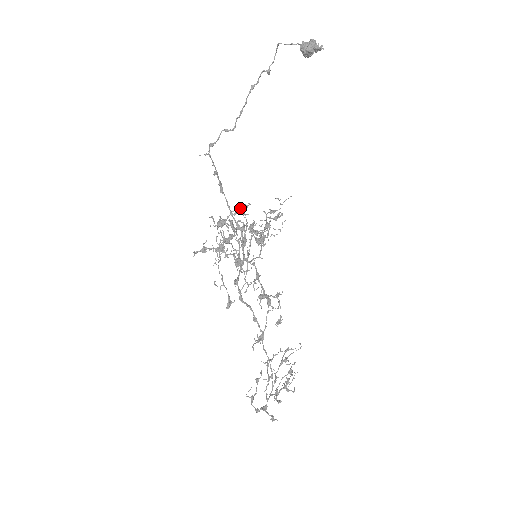
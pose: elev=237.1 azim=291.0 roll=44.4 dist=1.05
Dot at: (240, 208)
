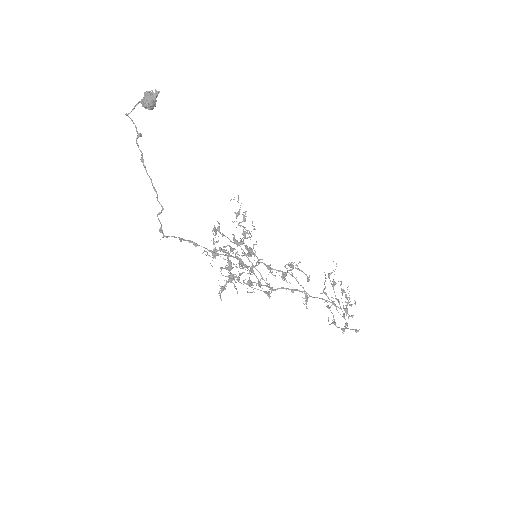
Dot at: (215, 230)
